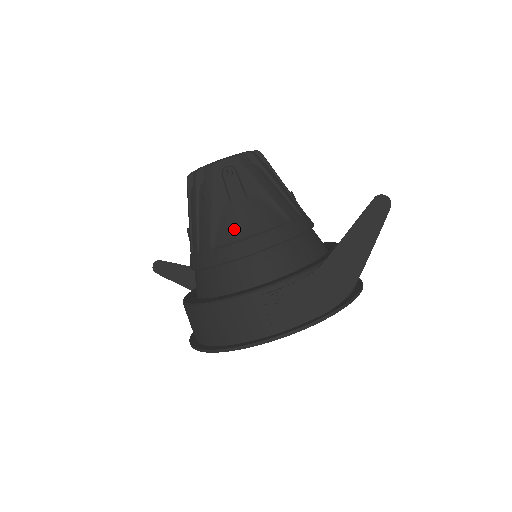
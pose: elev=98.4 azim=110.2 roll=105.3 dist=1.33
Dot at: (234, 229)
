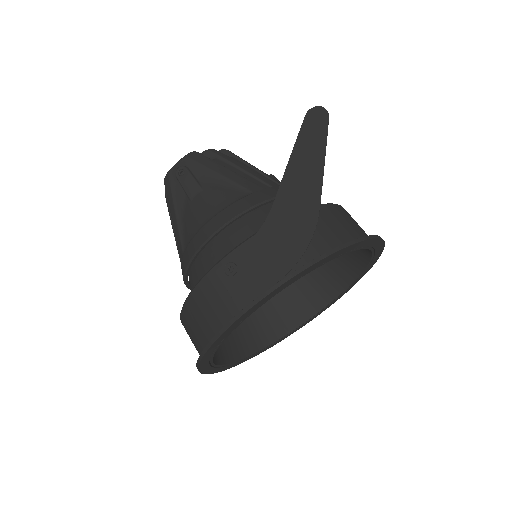
Dot at: (194, 222)
